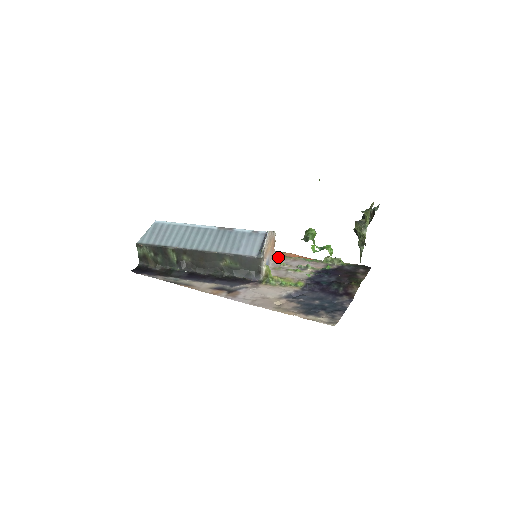
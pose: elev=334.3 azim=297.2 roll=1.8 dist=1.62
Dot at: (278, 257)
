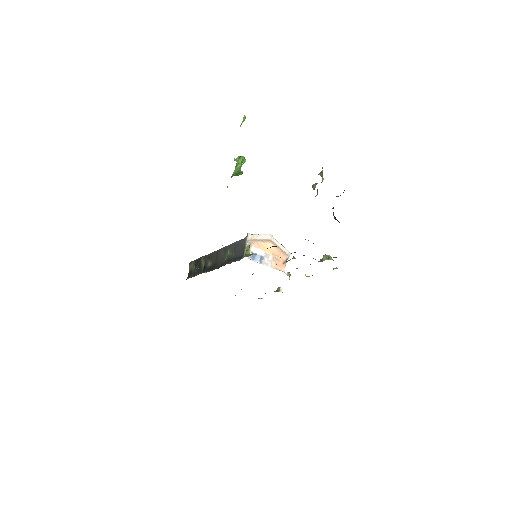
Dot at: occluded
